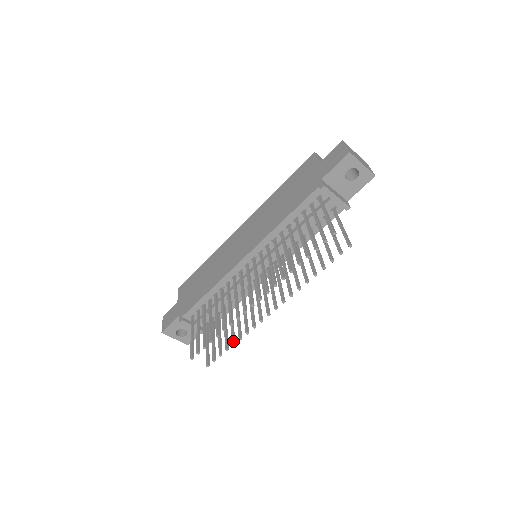
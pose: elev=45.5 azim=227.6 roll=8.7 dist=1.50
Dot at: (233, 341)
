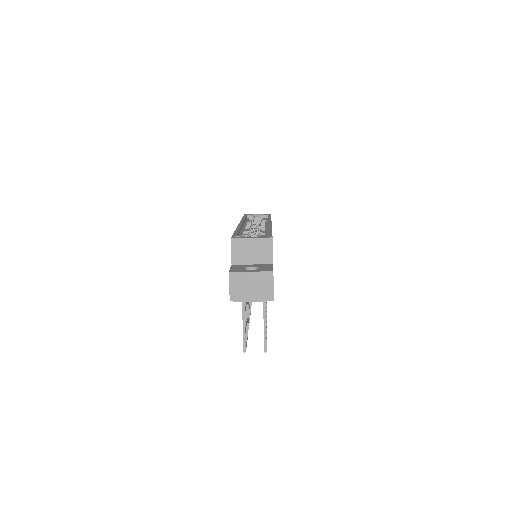
Dot at: occluded
